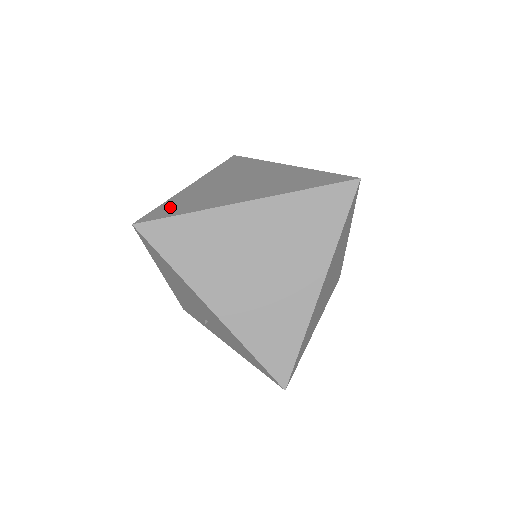
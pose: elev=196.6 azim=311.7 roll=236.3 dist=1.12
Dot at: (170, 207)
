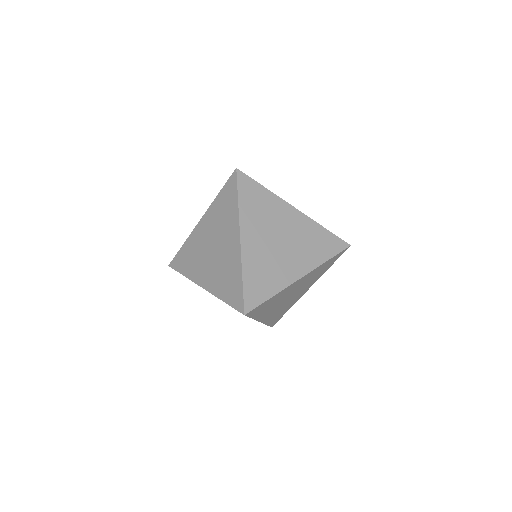
Dot at: occluded
